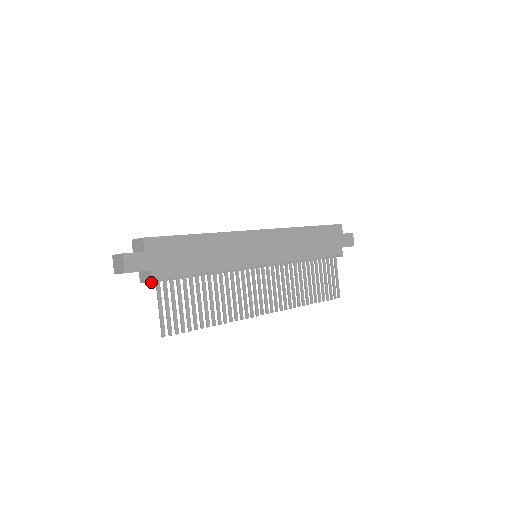
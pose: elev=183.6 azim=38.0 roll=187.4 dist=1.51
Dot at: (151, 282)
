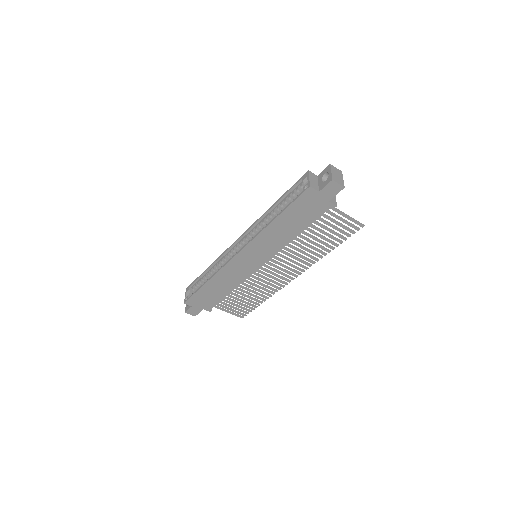
Dot at: (210, 311)
